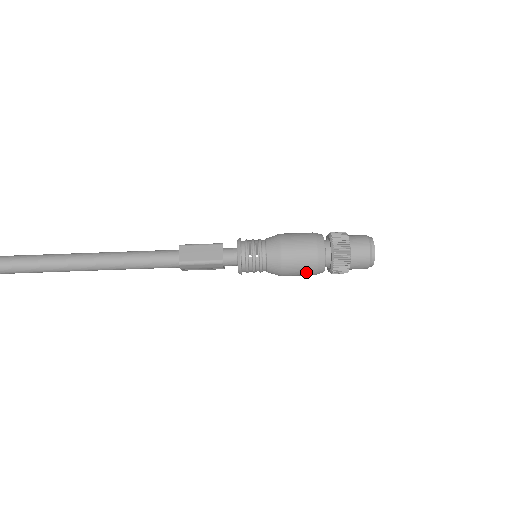
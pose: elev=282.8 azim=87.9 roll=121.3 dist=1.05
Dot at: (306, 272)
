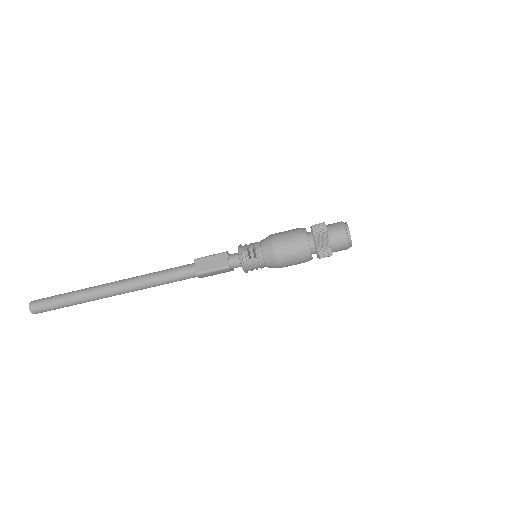
Dot at: (297, 262)
